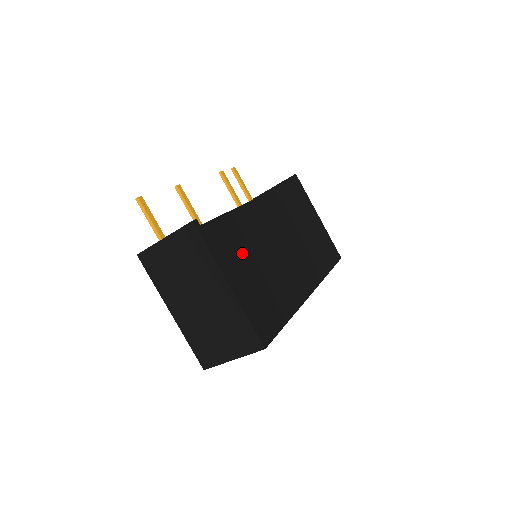
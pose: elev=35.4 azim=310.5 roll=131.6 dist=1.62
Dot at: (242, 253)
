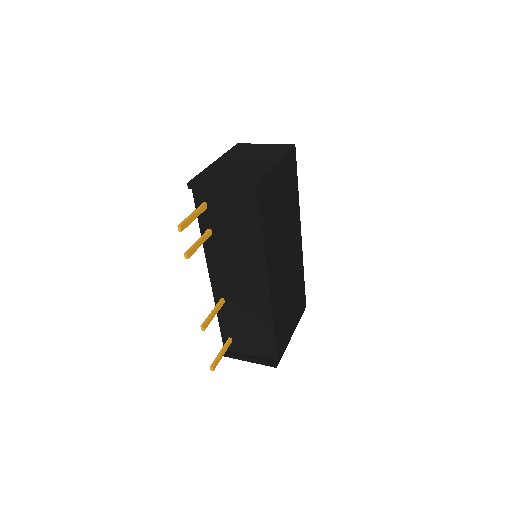
Dot at: (286, 319)
